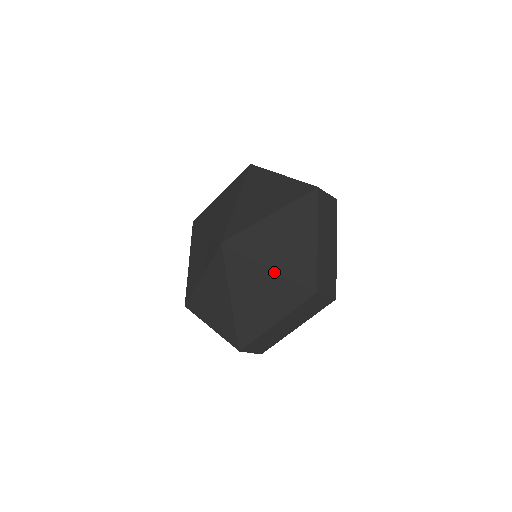
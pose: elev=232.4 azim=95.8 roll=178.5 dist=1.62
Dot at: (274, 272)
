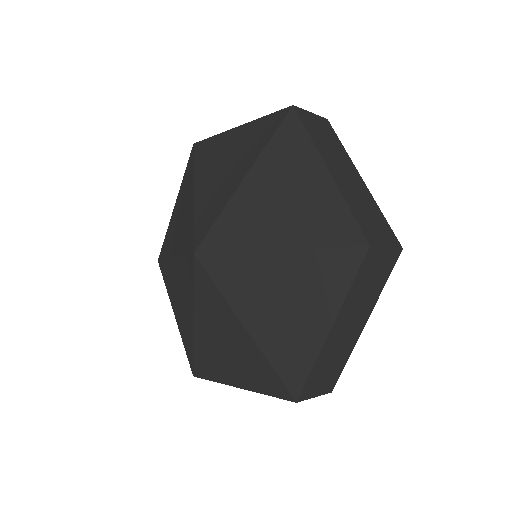
Dot at: (288, 252)
